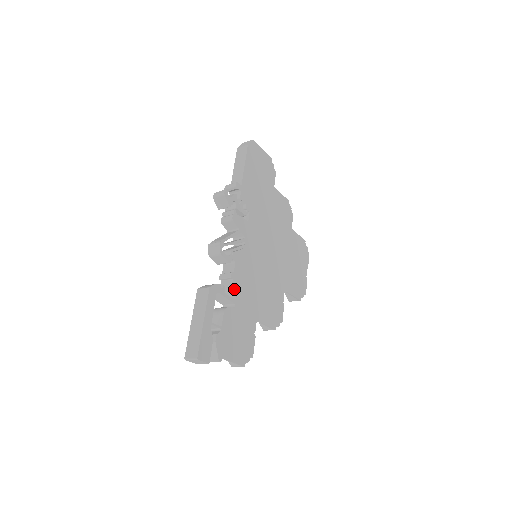
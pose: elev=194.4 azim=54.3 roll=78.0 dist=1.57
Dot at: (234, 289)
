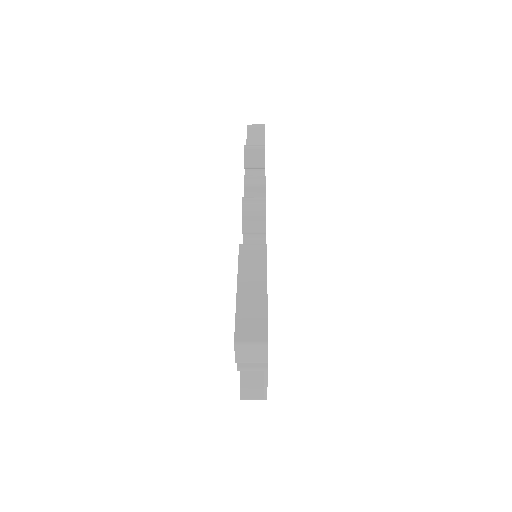
Dot at: occluded
